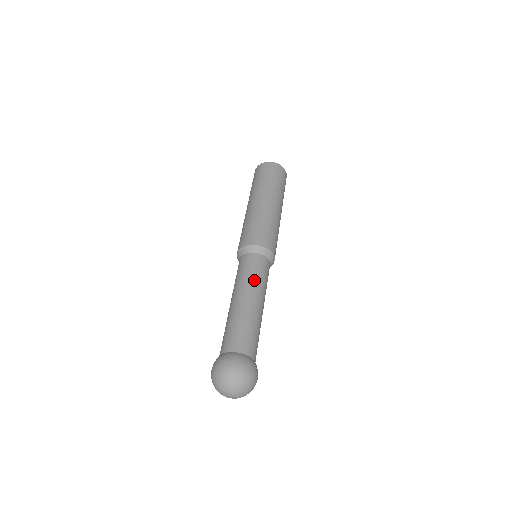
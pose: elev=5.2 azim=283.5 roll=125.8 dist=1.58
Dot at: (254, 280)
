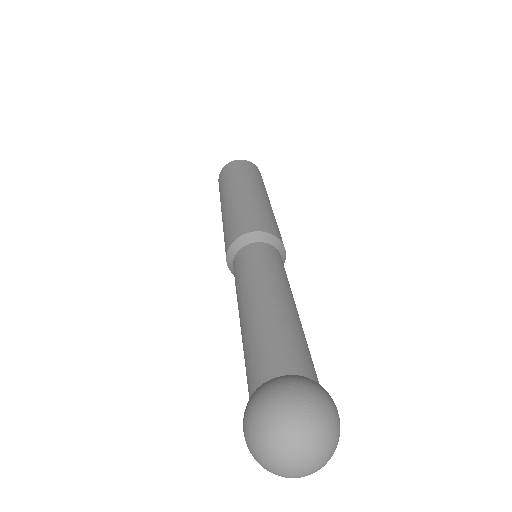
Dot at: (285, 278)
